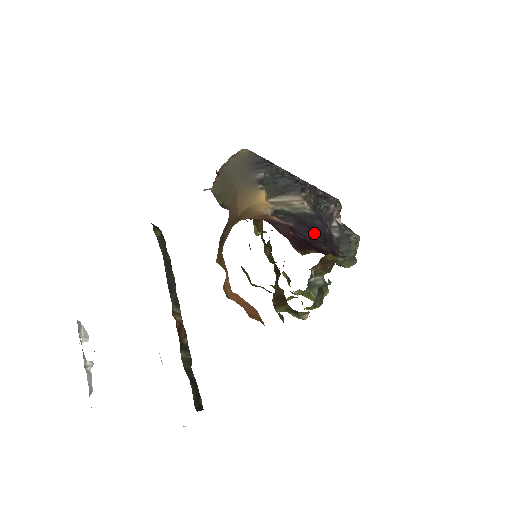
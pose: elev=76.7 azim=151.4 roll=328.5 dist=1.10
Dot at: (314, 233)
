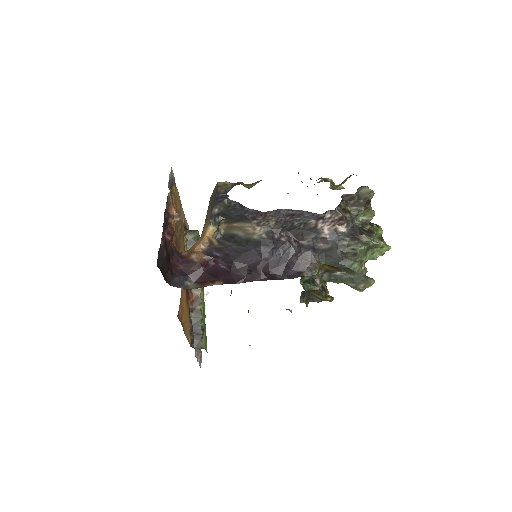
Dot at: (244, 261)
